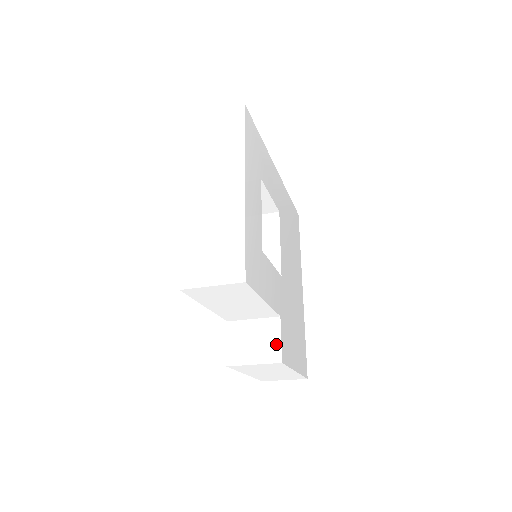
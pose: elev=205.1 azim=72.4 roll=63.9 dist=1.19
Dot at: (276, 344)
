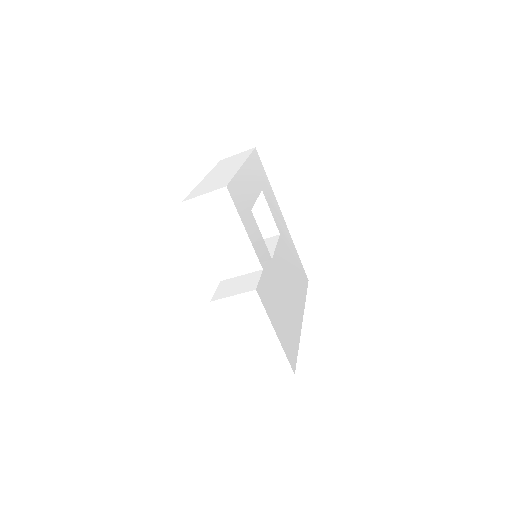
Dot at: (255, 282)
